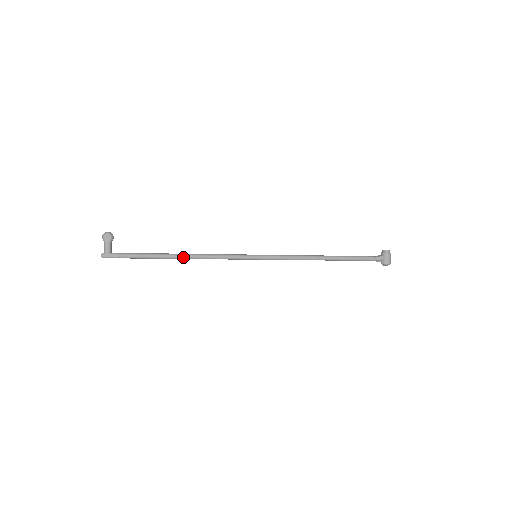
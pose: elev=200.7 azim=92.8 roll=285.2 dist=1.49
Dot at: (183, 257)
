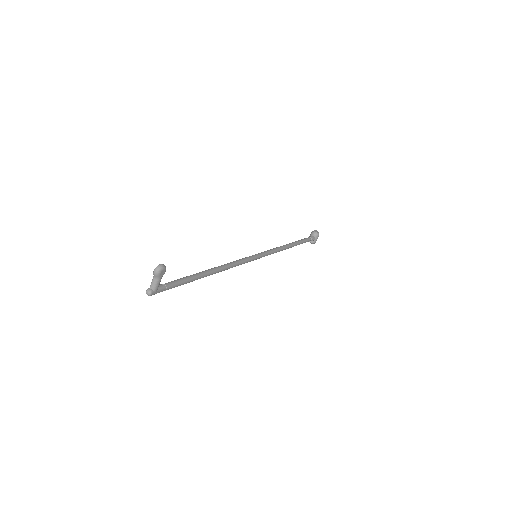
Dot at: occluded
